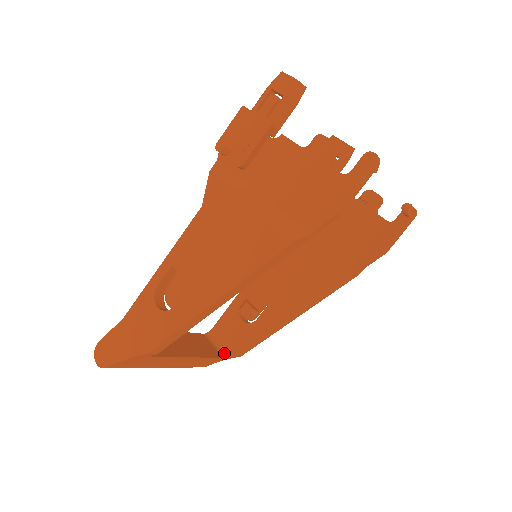
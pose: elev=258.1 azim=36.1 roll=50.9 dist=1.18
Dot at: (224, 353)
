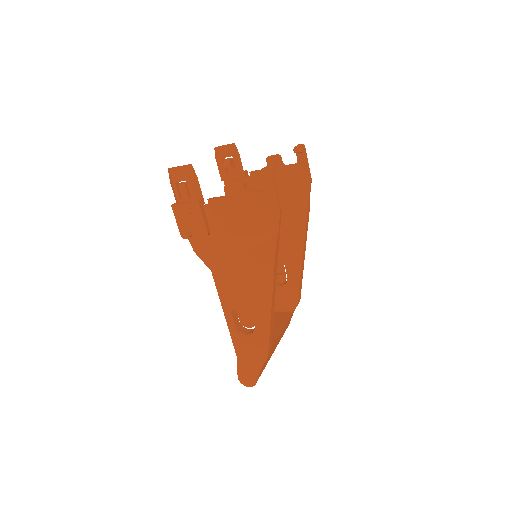
Dot at: (291, 310)
